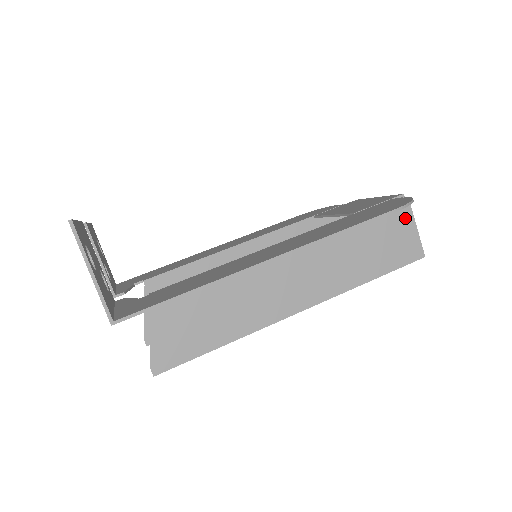
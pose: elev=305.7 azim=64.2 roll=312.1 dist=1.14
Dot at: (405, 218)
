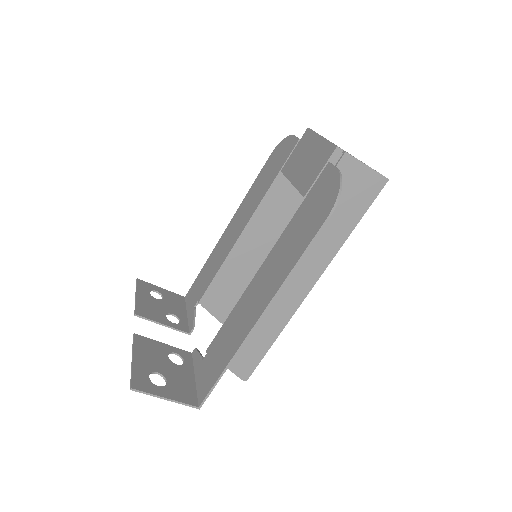
Dot at: (350, 167)
